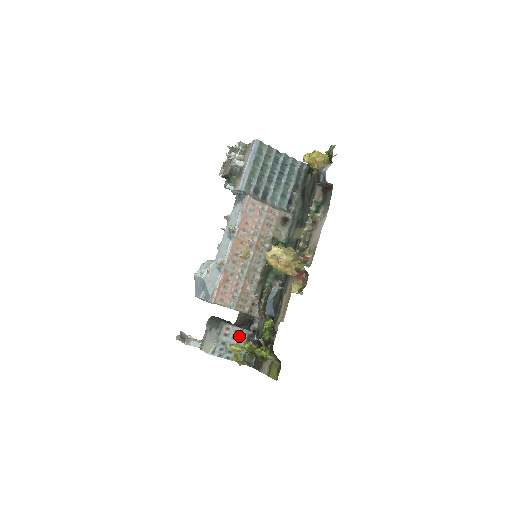
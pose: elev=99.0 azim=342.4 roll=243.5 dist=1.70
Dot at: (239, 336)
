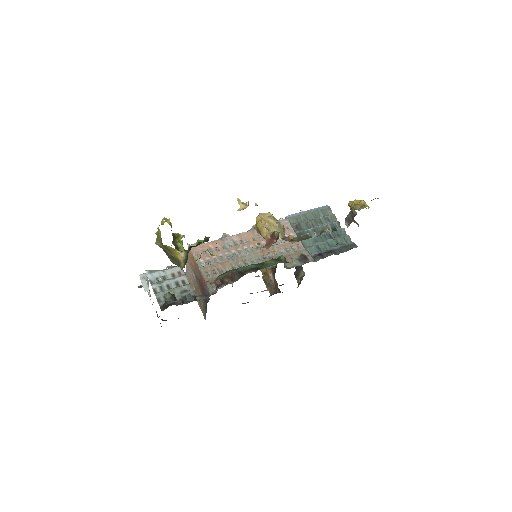
Dot at: (182, 286)
